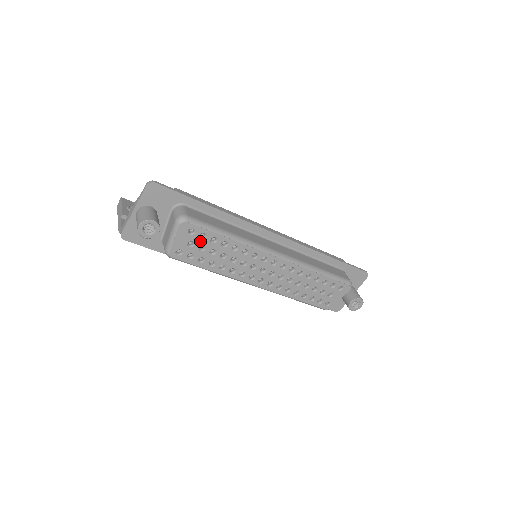
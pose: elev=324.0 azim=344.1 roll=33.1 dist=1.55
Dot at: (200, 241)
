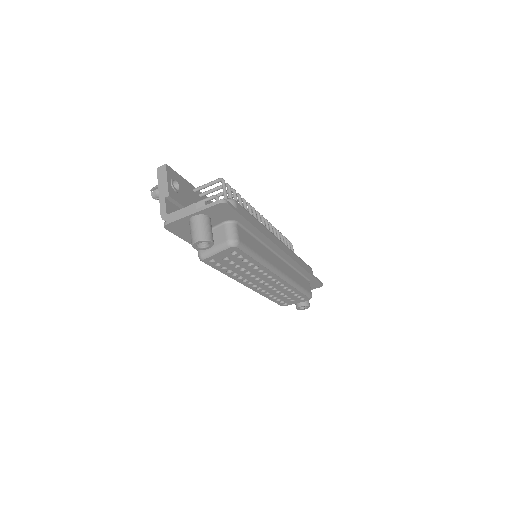
Dot at: (235, 259)
